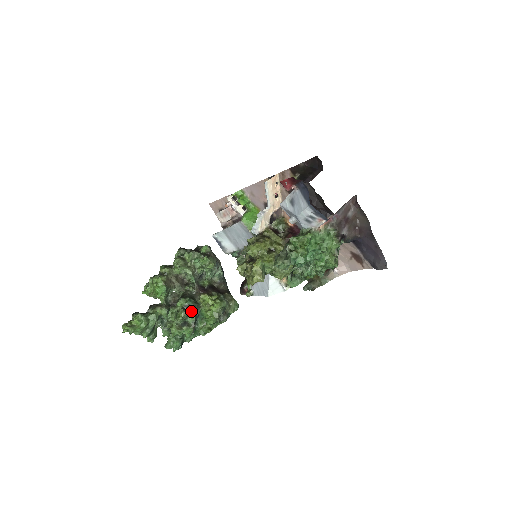
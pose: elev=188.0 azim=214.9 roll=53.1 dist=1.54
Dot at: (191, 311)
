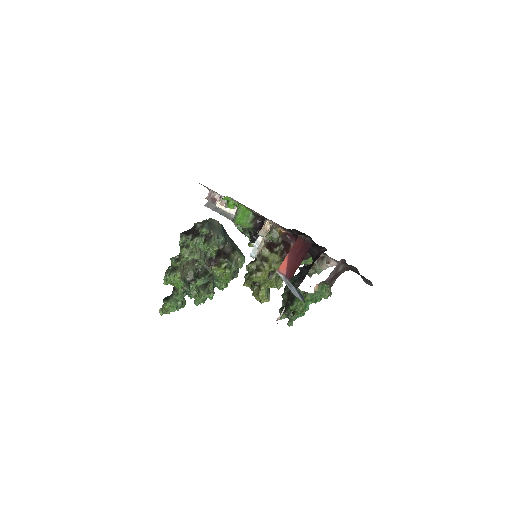
Dot at: (209, 287)
